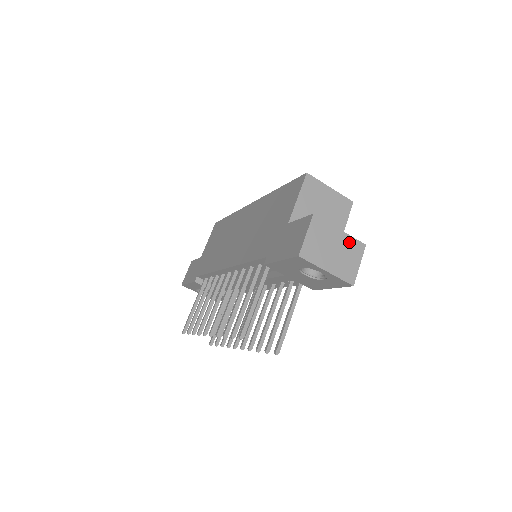
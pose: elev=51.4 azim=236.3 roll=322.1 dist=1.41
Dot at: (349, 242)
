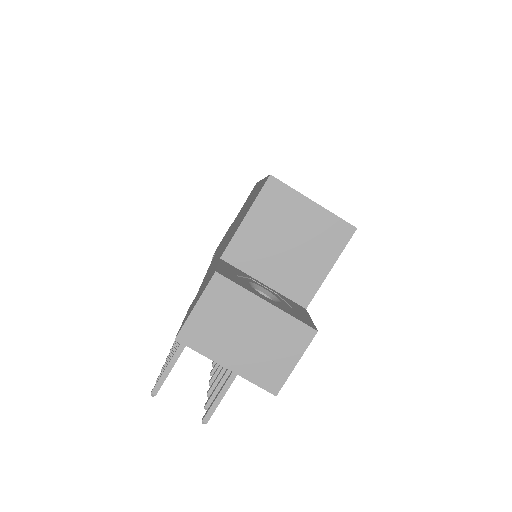
Dot at: (282, 324)
